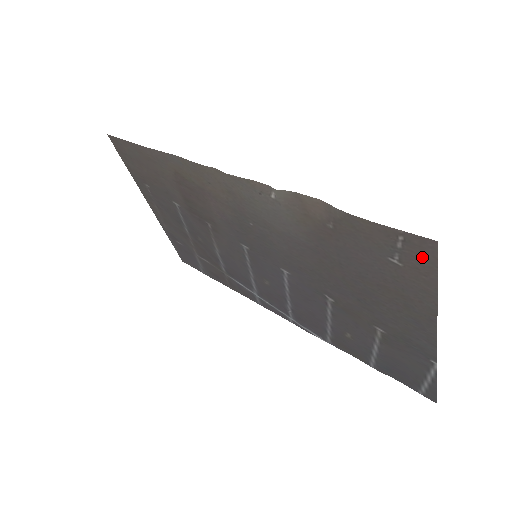
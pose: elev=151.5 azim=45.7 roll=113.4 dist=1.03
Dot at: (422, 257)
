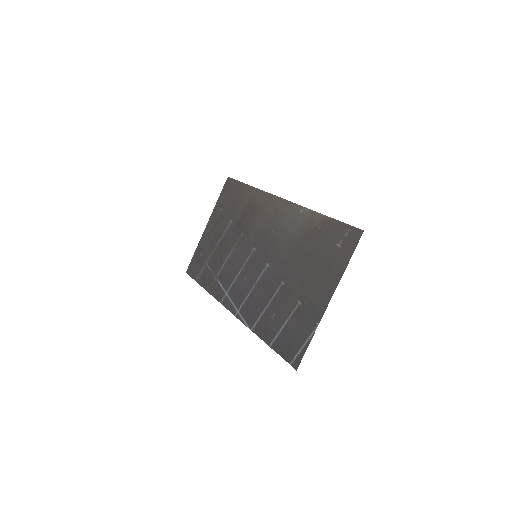
Dot at: (353, 241)
